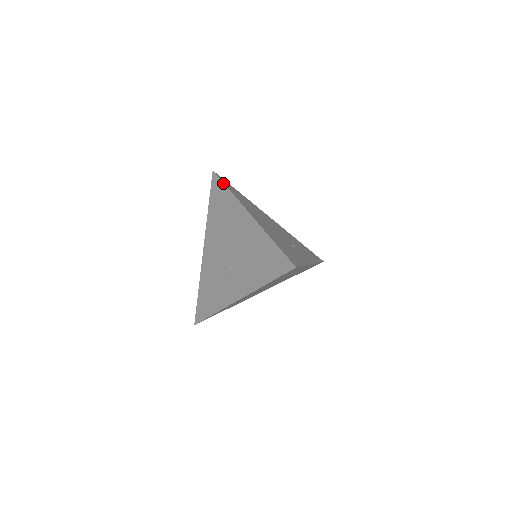
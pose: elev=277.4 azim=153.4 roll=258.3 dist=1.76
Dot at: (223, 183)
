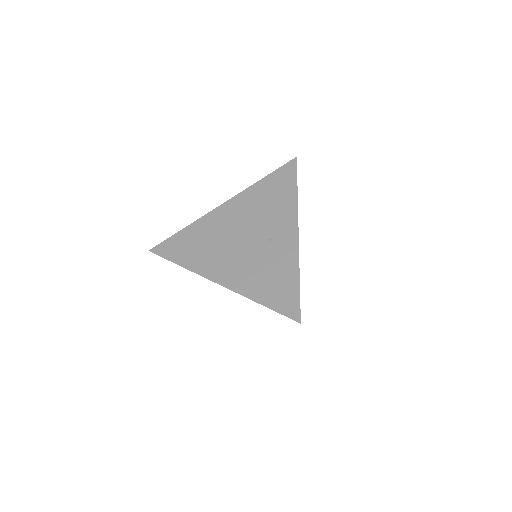
Dot at: occluded
